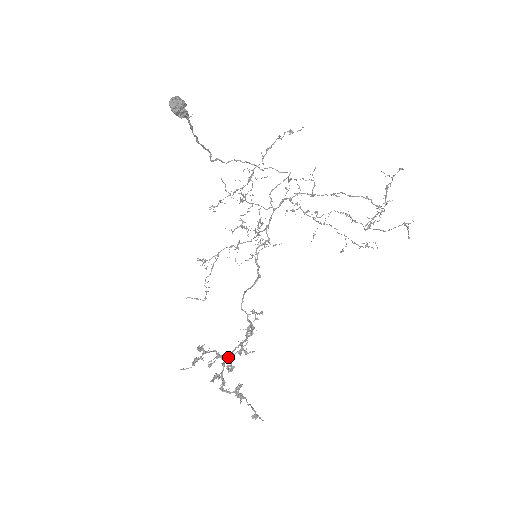
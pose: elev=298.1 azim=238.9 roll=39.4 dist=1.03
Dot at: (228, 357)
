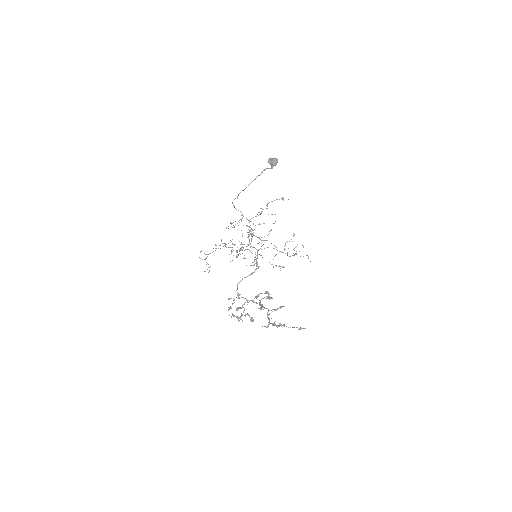
Dot at: (262, 307)
